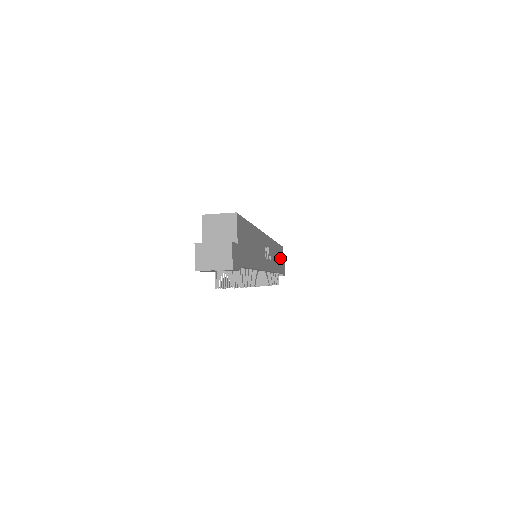
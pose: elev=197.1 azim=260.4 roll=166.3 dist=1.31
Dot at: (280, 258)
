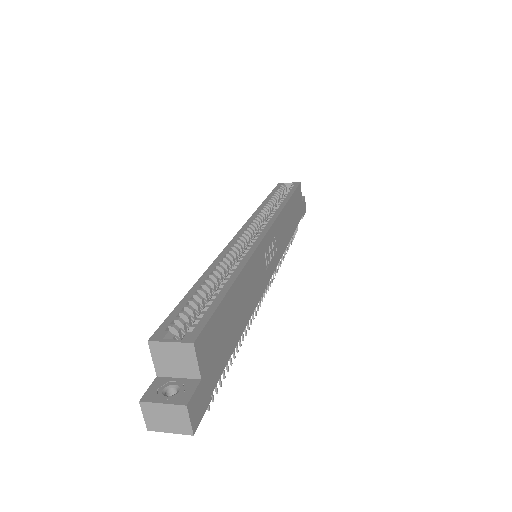
Dot at: (296, 206)
